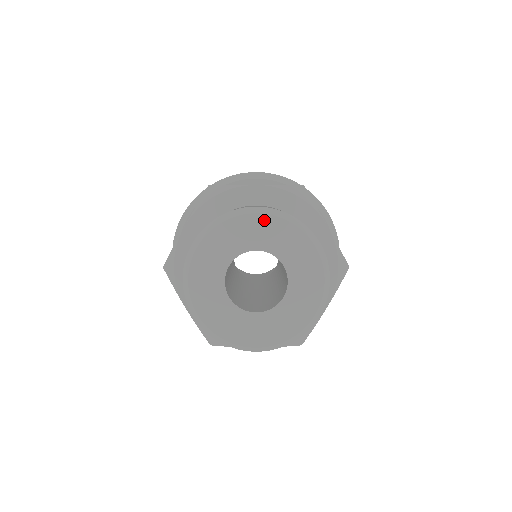
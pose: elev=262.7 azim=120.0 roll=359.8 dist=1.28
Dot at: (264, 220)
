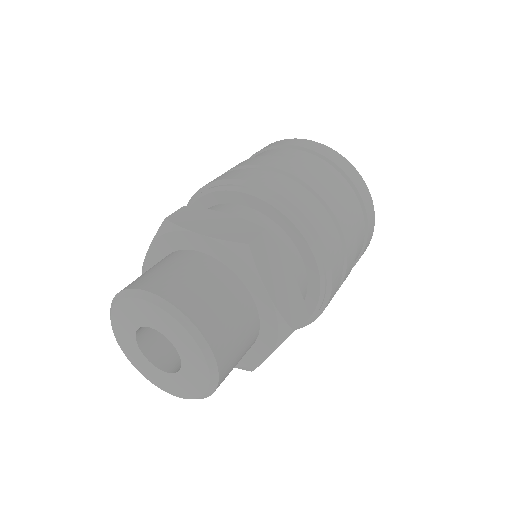
Dot at: (199, 354)
